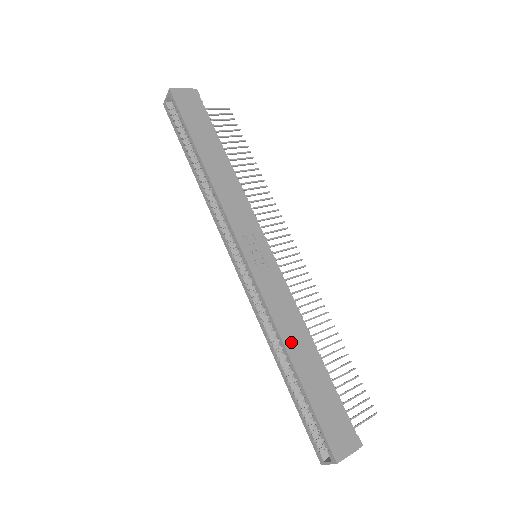
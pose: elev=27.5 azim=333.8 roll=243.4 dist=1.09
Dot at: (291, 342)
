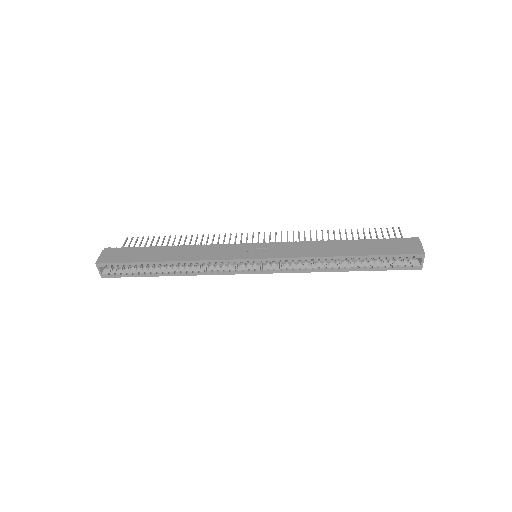
Dot at: (331, 252)
